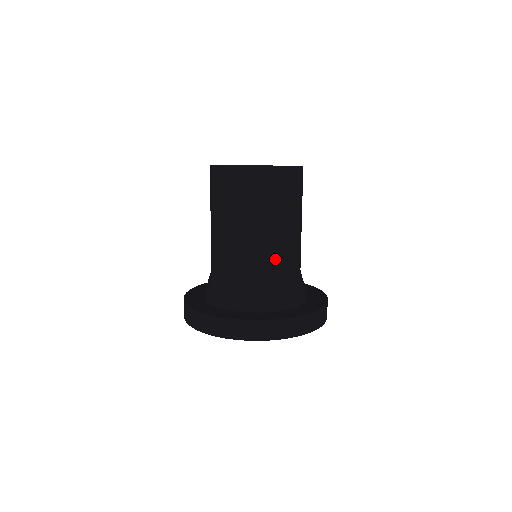
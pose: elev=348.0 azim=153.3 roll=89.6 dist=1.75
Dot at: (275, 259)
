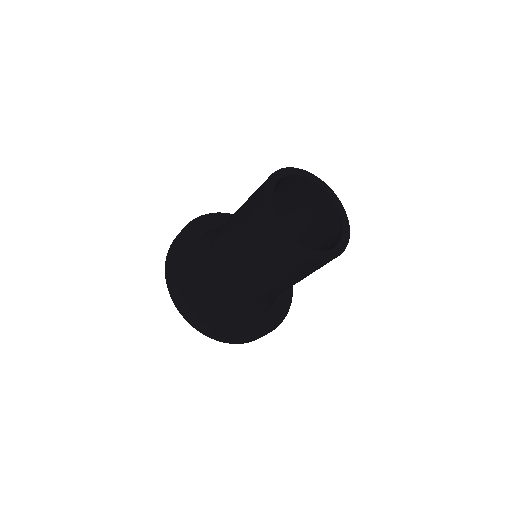
Dot at: (257, 294)
